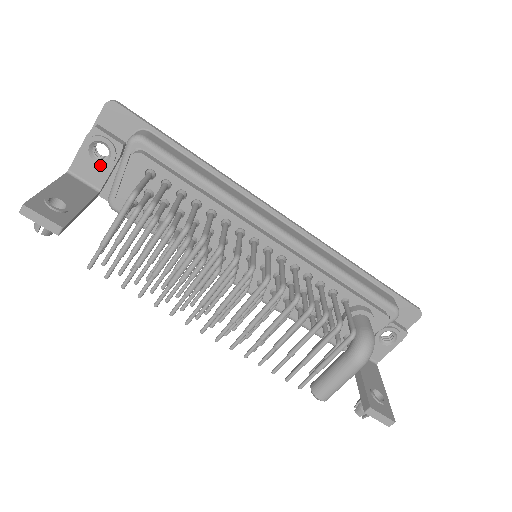
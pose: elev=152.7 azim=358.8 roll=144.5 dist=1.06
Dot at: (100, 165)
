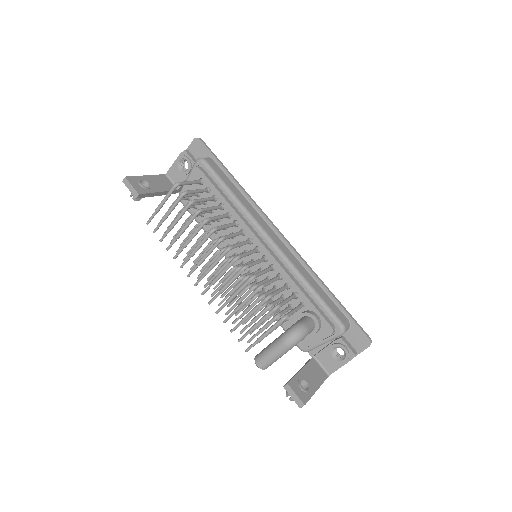
Dot at: (182, 173)
